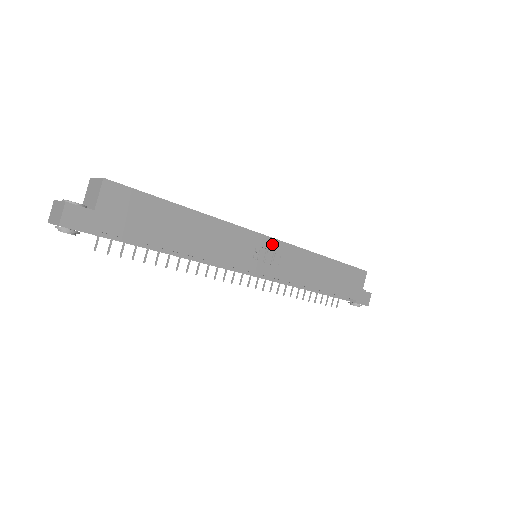
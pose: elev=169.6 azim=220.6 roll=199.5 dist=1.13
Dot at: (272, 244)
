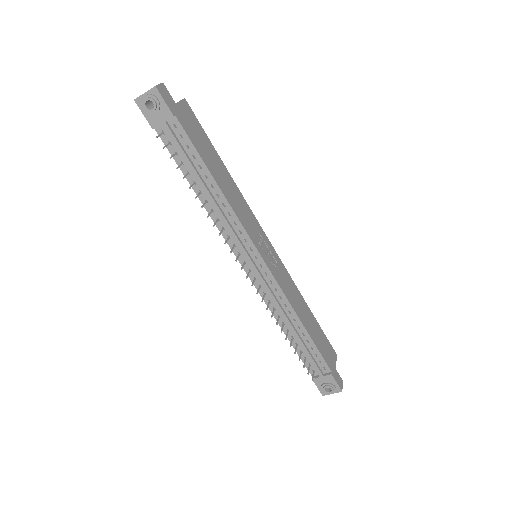
Dot at: (271, 249)
